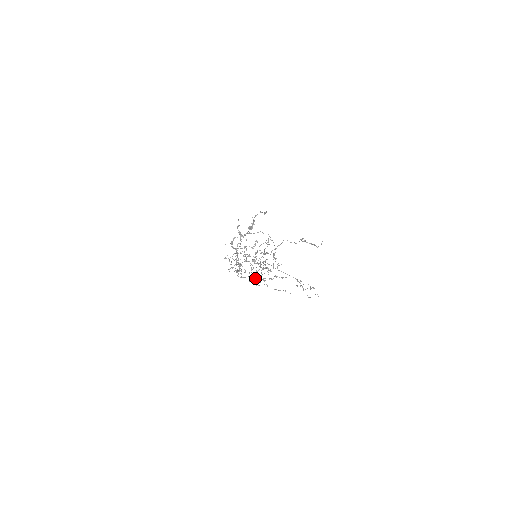
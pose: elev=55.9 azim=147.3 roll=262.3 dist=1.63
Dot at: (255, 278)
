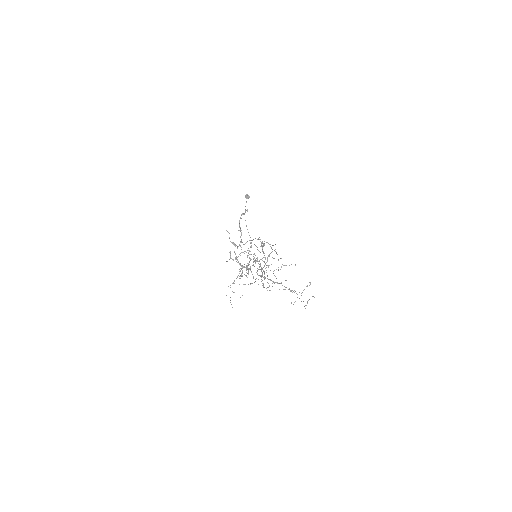
Dot at: occluded
